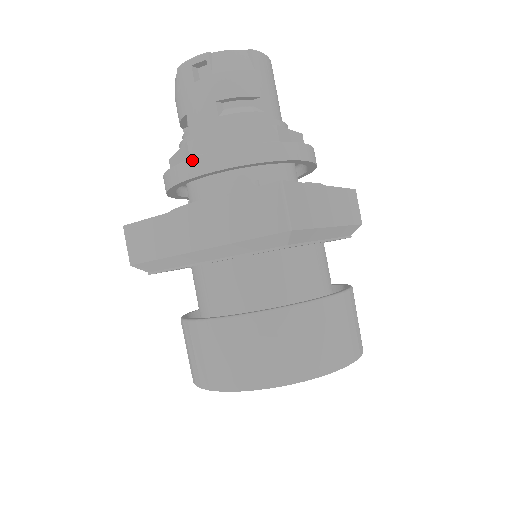
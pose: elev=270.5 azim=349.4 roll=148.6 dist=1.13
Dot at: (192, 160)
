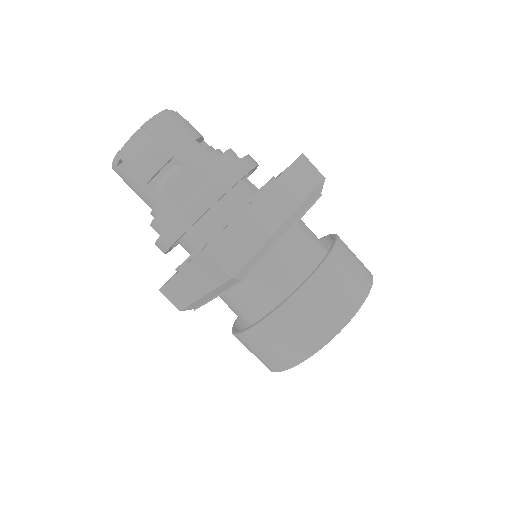
Dot at: (158, 240)
